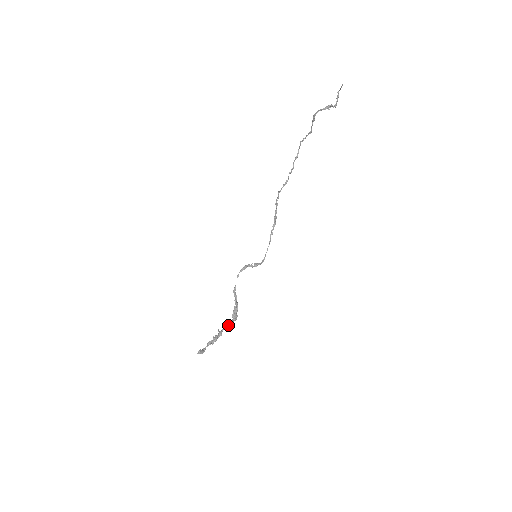
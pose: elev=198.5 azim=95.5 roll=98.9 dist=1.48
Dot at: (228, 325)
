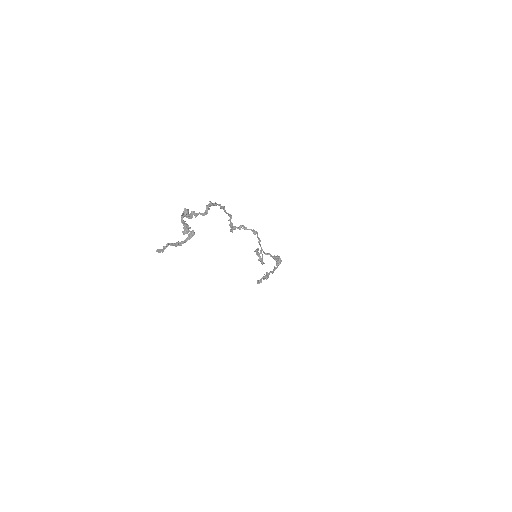
Dot at: (271, 272)
